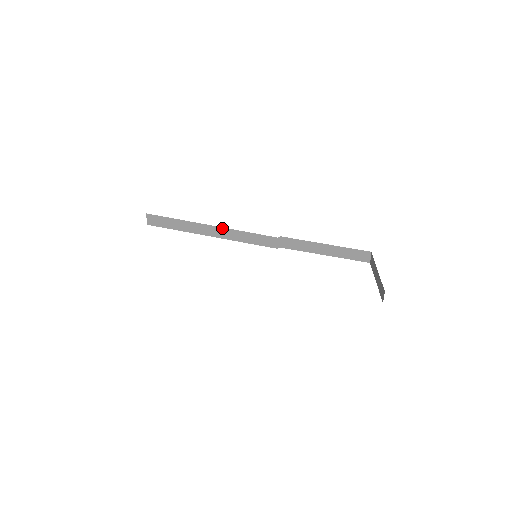
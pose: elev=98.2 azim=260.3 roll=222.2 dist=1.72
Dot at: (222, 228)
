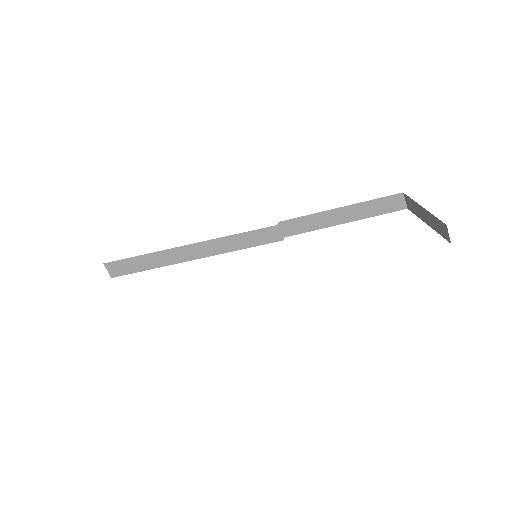
Dot at: (202, 243)
